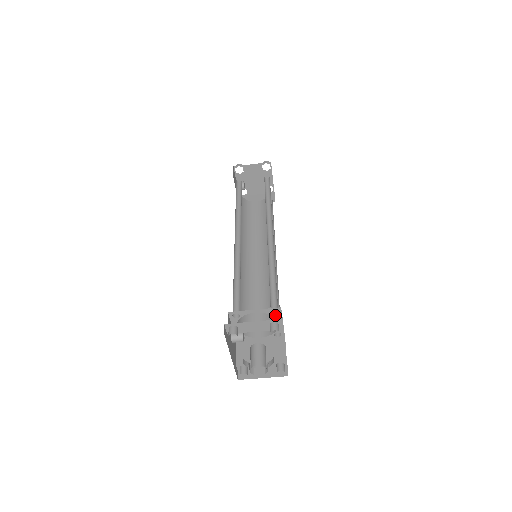
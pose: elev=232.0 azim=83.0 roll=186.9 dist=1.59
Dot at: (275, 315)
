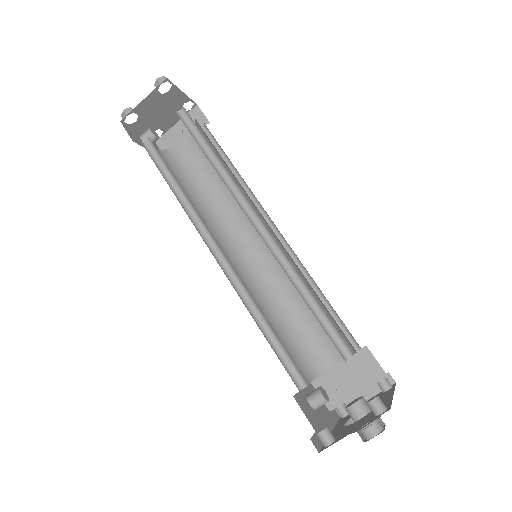
Dot at: occluded
